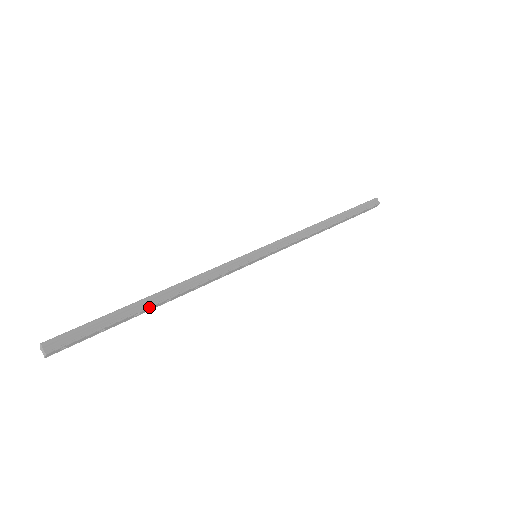
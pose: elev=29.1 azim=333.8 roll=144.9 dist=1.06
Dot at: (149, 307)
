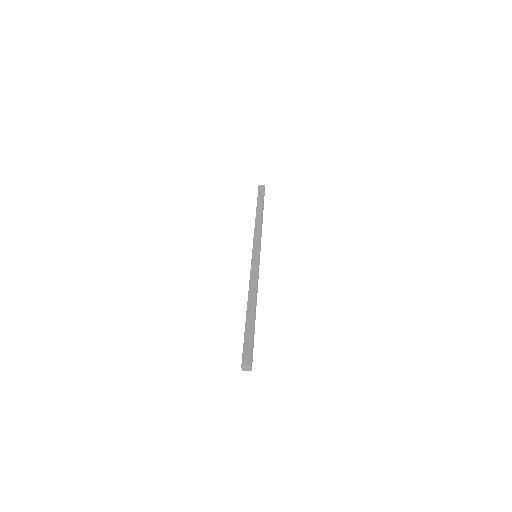
Dot at: (255, 318)
